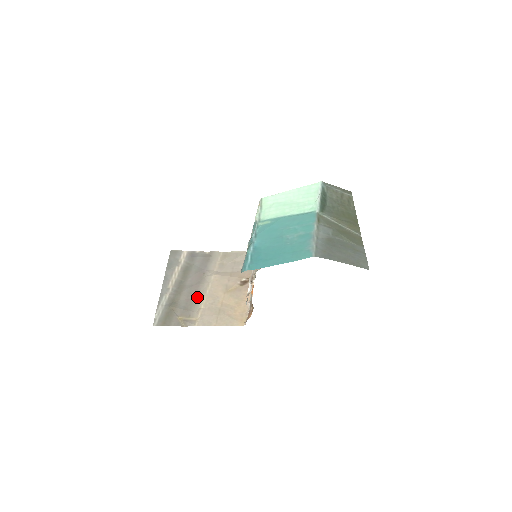
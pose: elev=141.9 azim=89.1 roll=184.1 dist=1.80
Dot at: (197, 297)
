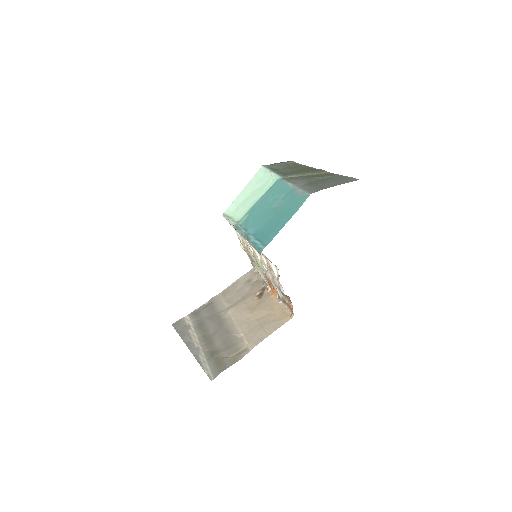
Dot at: (230, 333)
